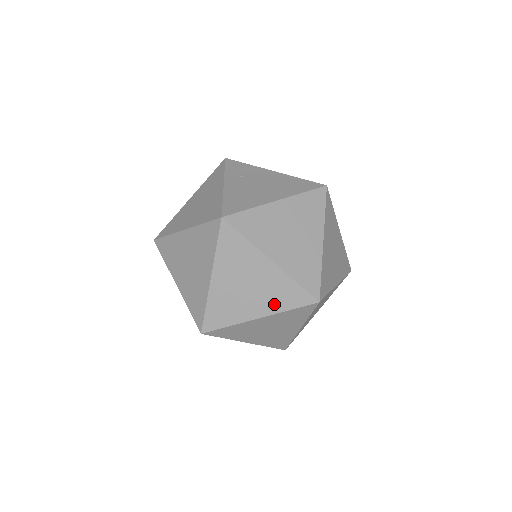
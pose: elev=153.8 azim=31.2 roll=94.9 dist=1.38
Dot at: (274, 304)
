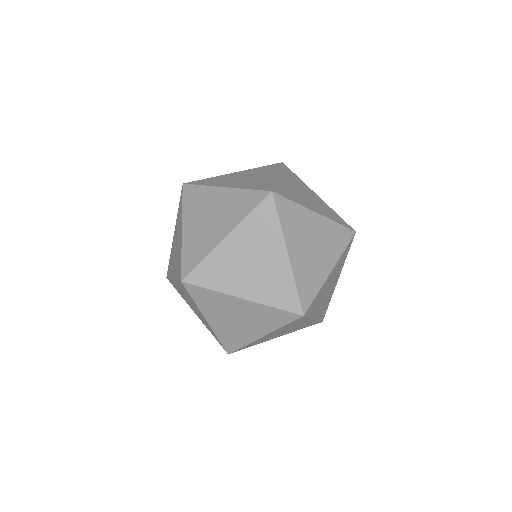
Dot at: (267, 325)
